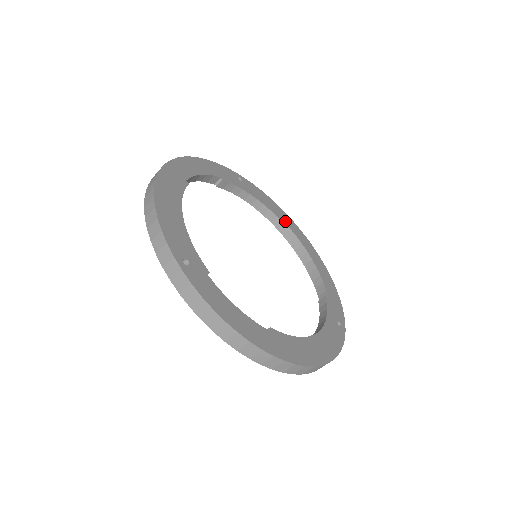
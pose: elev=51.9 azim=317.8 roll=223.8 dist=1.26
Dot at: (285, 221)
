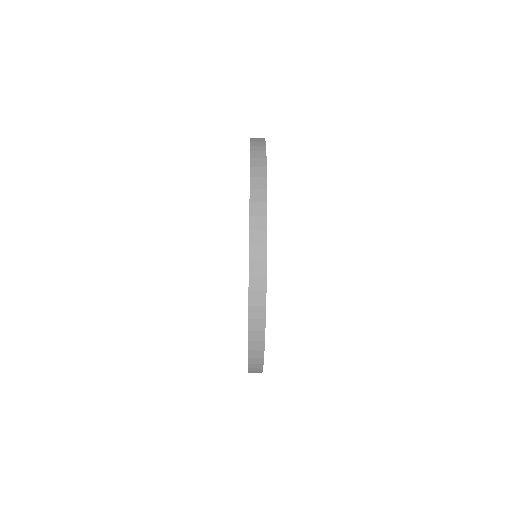
Dot at: occluded
